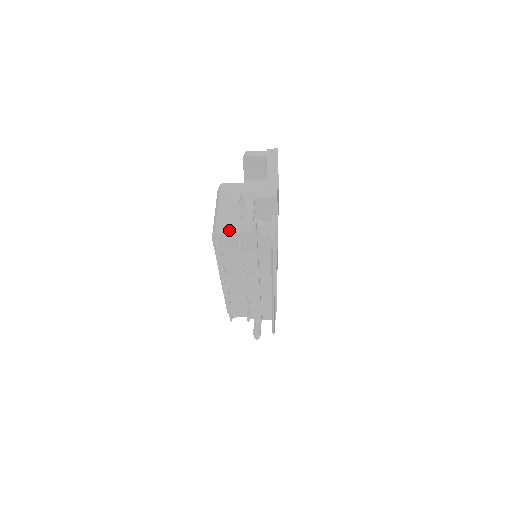
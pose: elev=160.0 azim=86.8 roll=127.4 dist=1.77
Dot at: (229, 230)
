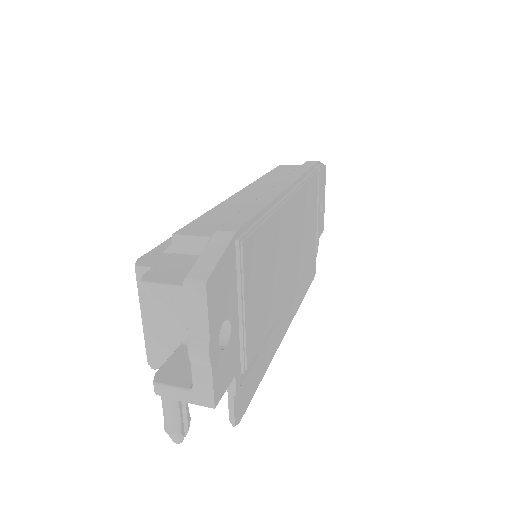
Dot at: occluded
